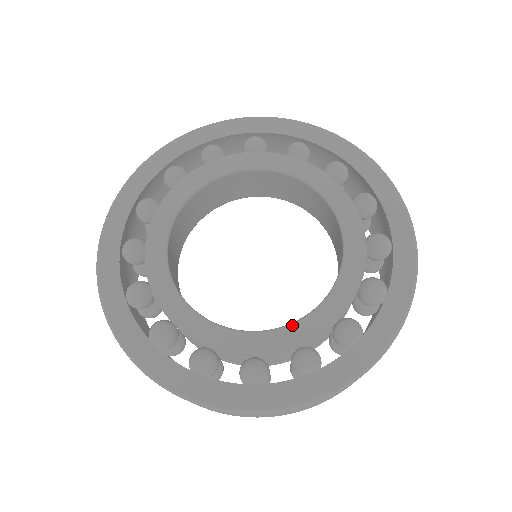
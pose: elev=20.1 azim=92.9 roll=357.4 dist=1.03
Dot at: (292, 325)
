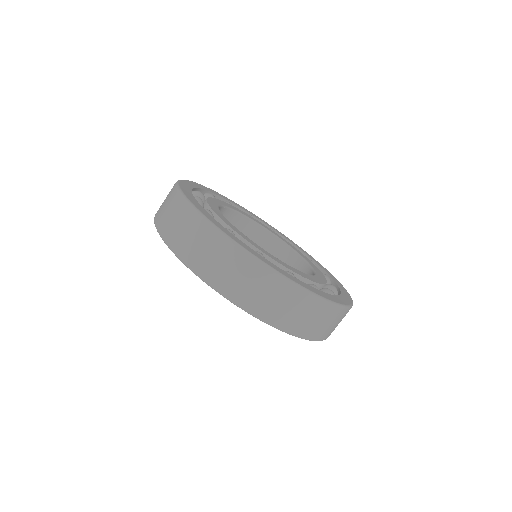
Dot at: (302, 272)
